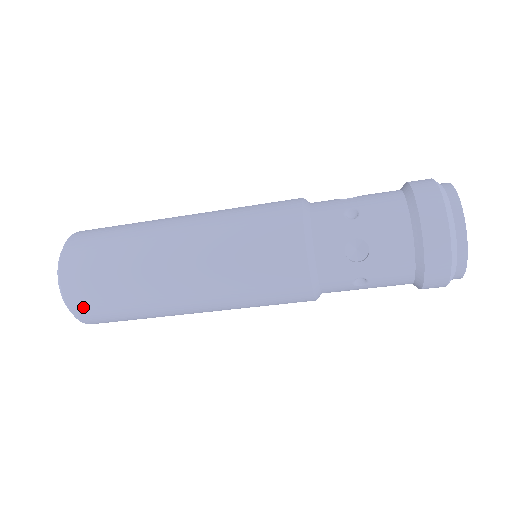
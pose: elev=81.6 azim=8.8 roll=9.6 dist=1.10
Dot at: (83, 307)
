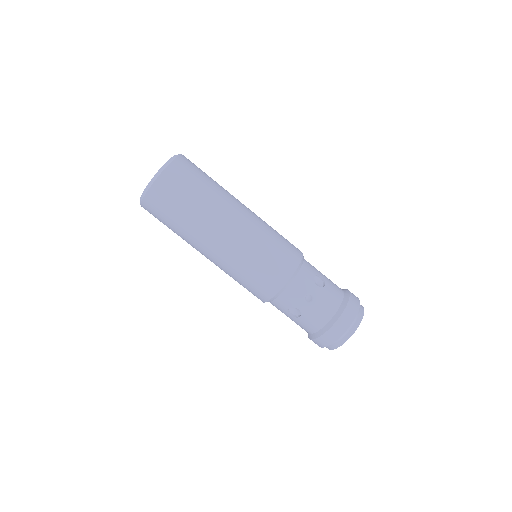
Dot at: (174, 175)
